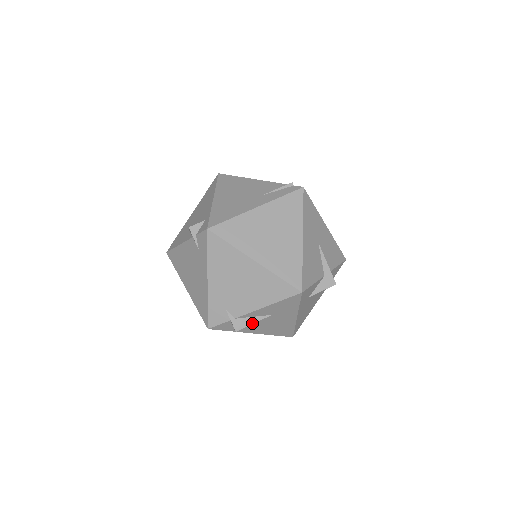
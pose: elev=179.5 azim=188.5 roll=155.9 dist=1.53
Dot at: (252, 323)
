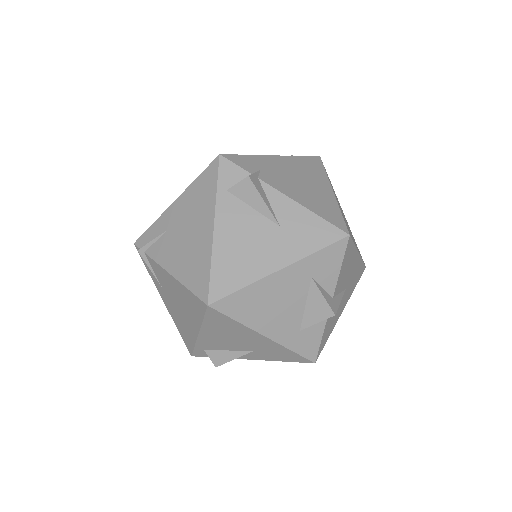
Dot at: (263, 198)
